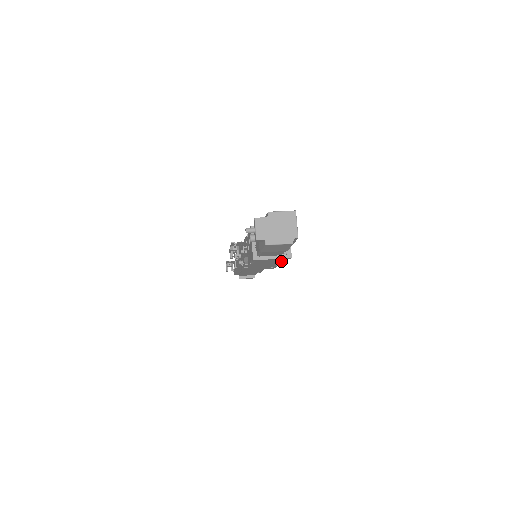
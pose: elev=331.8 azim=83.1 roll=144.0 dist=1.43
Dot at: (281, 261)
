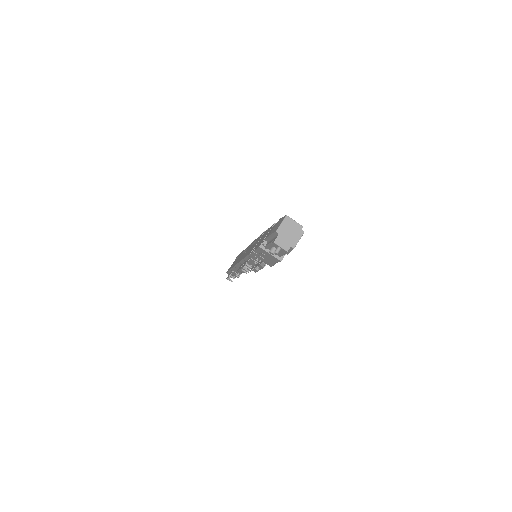
Dot at: occluded
